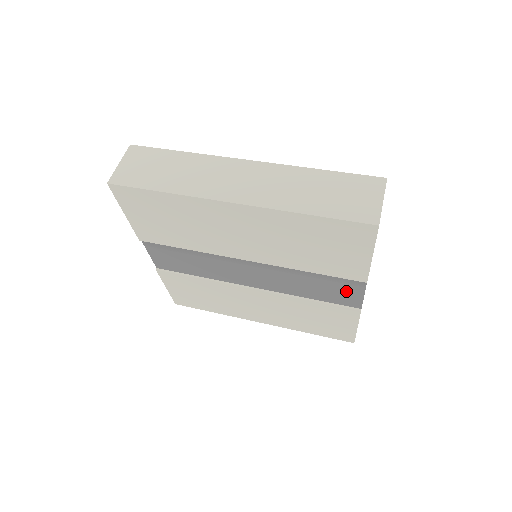
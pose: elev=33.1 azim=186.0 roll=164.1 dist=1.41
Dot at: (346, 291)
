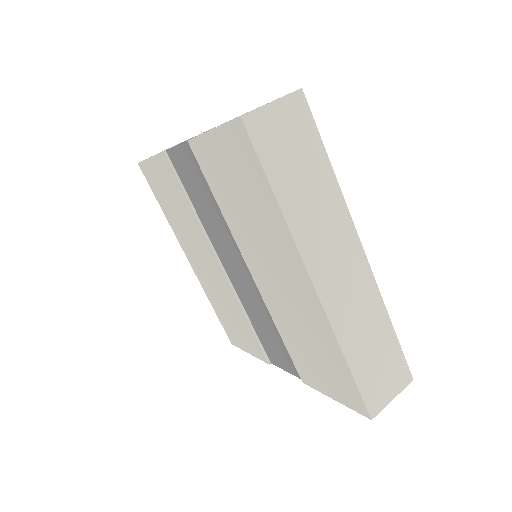
Dot at: (281, 357)
